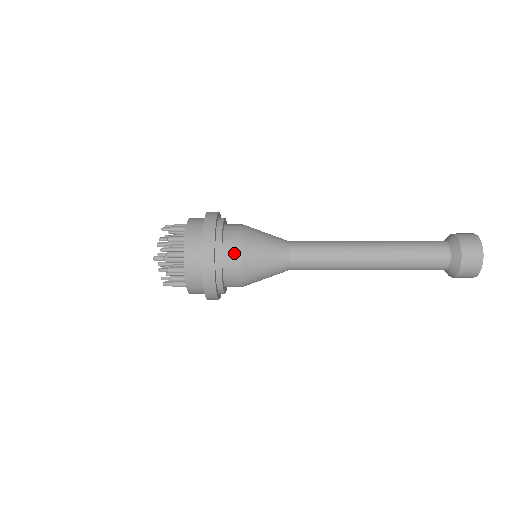
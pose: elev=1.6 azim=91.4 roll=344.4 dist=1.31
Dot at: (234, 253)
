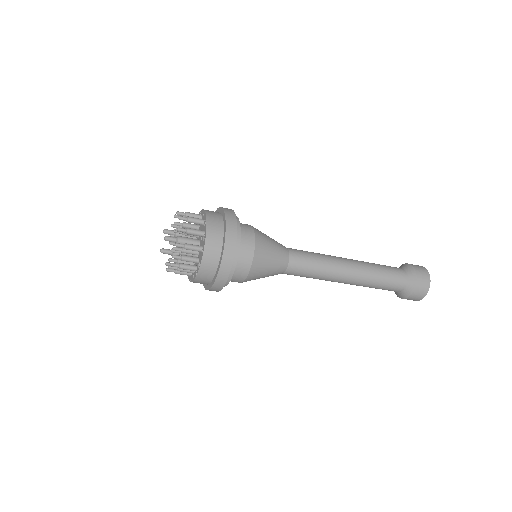
Dot at: (249, 240)
